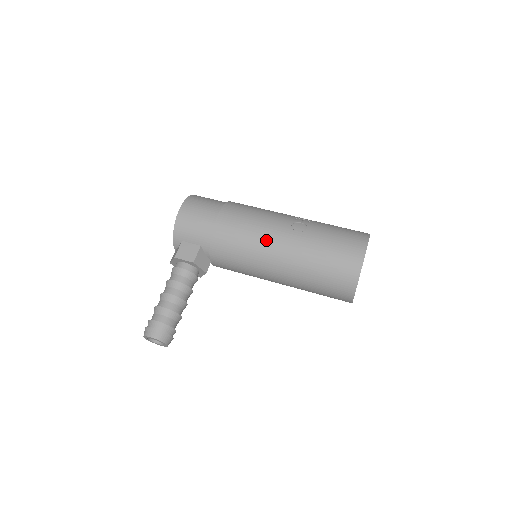
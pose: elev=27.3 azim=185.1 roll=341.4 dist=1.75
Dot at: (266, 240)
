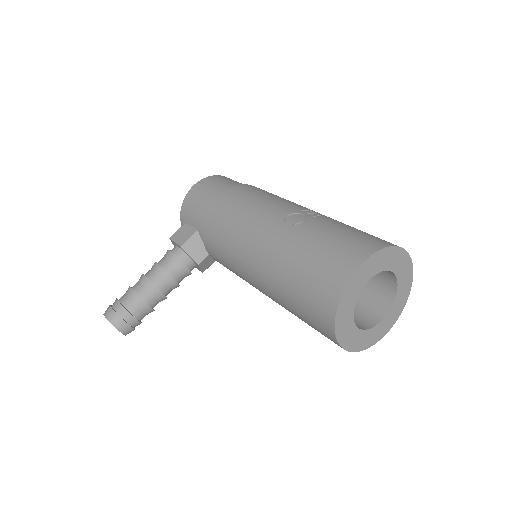
Dot at: (250, 229)
